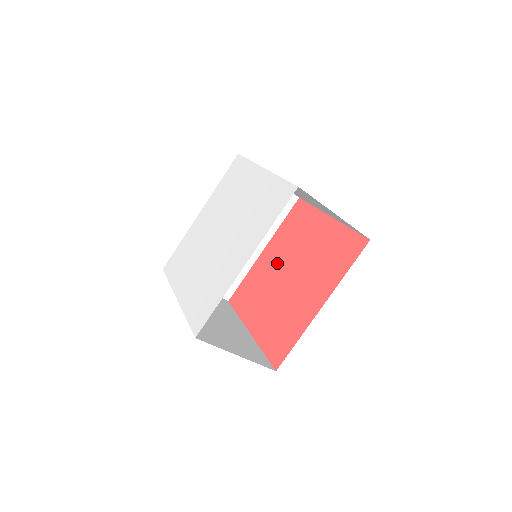
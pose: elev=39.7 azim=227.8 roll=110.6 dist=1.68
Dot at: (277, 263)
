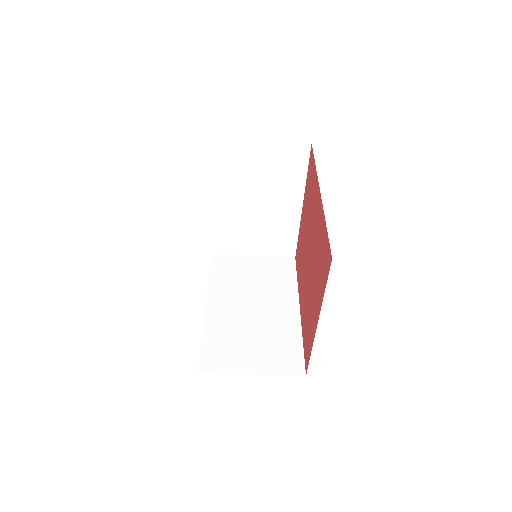
Dot at: (304, 281)
